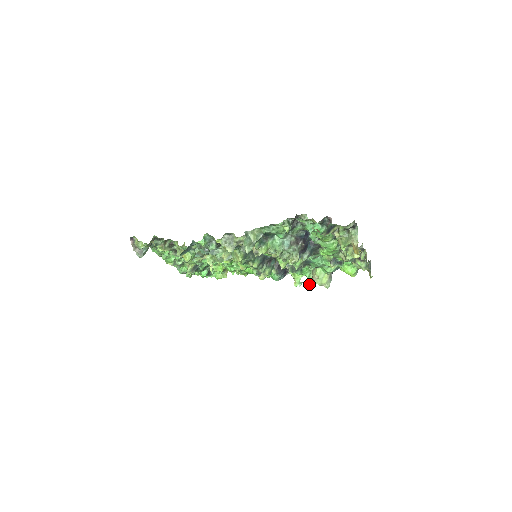
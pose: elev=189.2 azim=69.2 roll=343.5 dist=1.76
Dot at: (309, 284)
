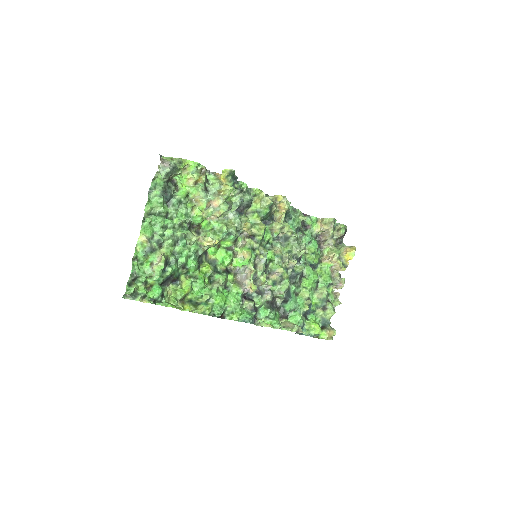
Dot at: occluded
